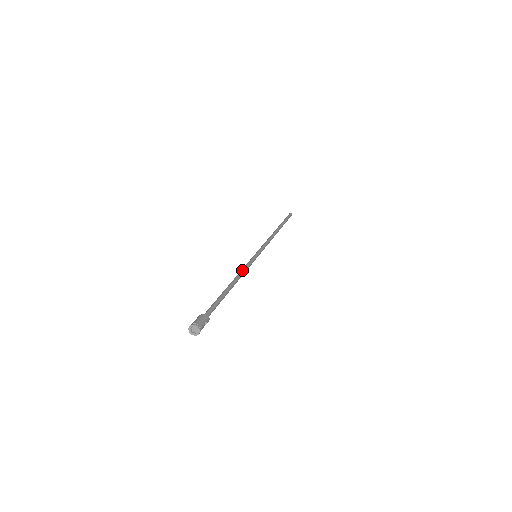
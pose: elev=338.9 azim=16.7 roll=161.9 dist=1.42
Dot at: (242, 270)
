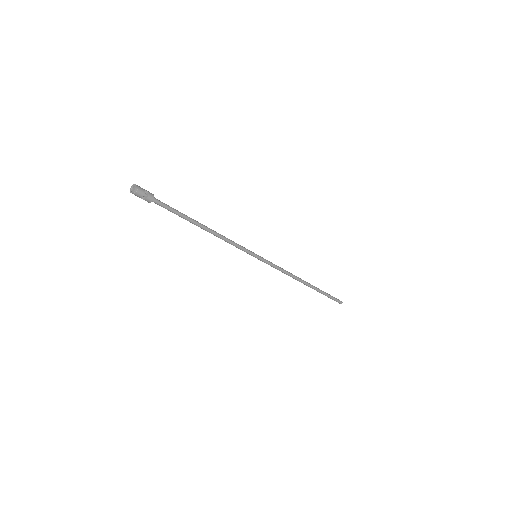
Dot at: (225, 238)
